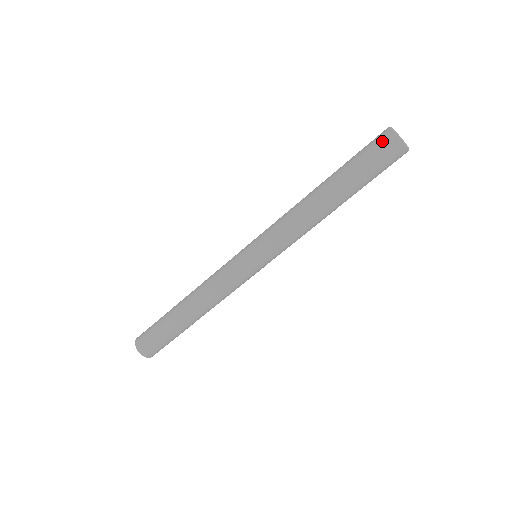
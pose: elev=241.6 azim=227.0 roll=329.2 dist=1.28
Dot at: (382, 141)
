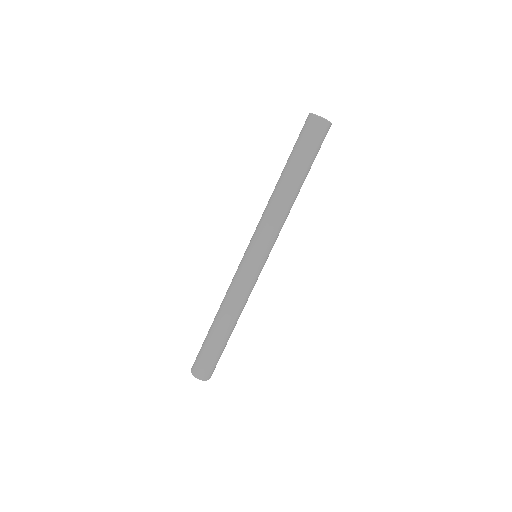
Dot at: (309, 126)
